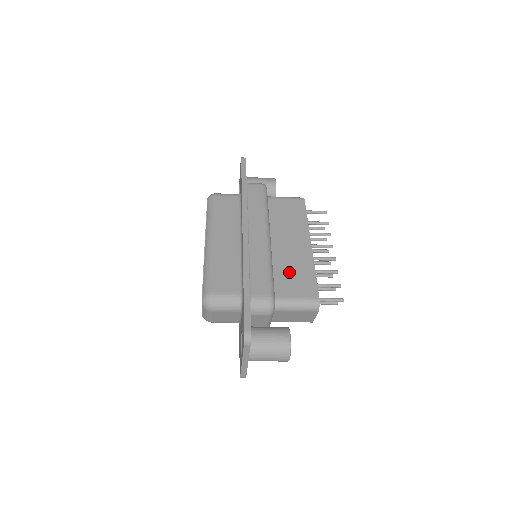
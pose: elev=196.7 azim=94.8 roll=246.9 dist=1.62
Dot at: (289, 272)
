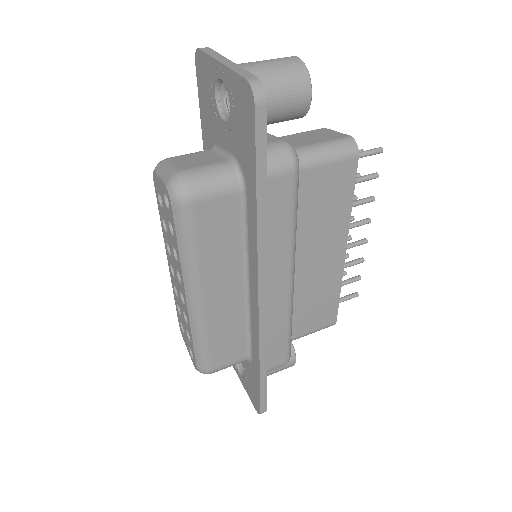
Dot at: (309, 304)
